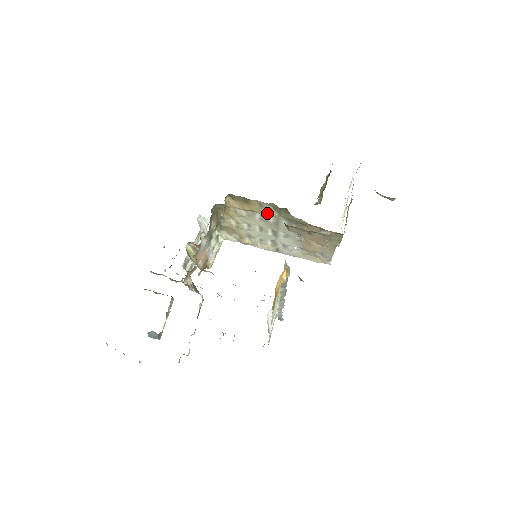
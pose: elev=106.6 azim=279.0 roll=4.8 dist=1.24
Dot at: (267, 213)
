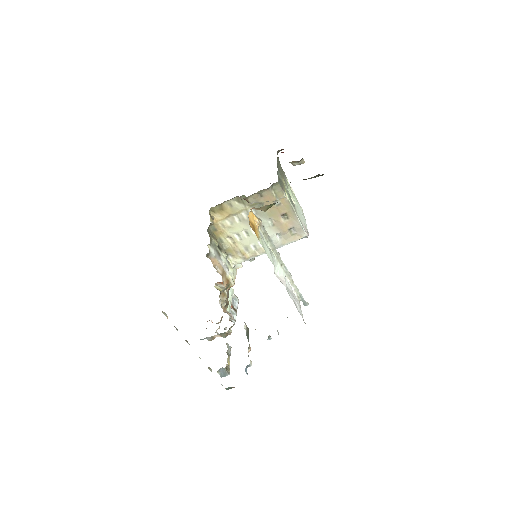
Dot at: (238, 210)
